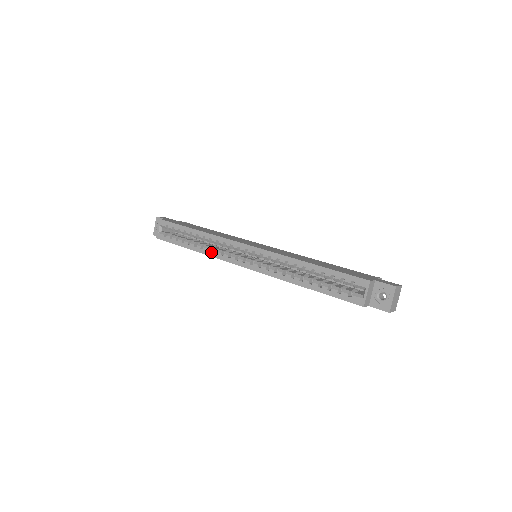
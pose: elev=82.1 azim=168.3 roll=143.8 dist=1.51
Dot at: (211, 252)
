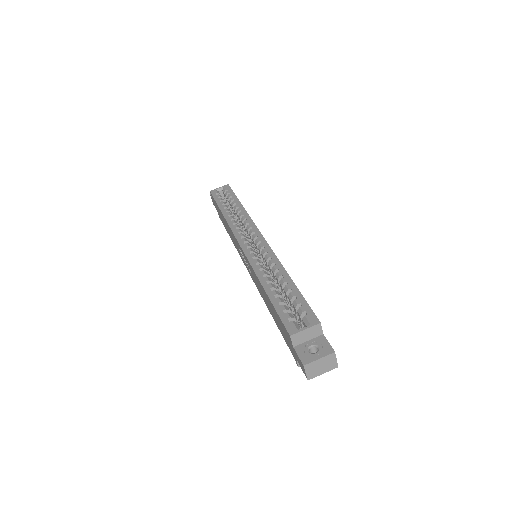
Dot at: (232, 222)
